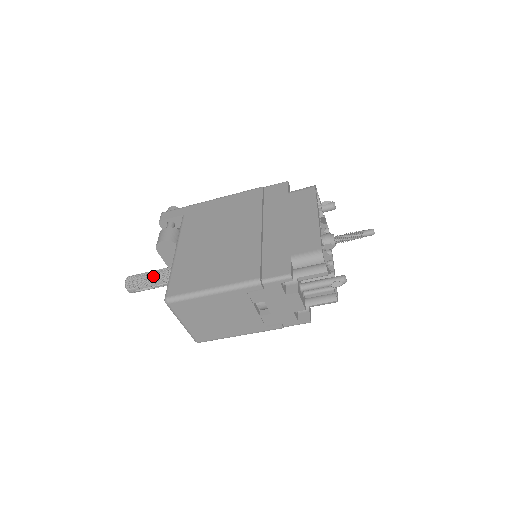
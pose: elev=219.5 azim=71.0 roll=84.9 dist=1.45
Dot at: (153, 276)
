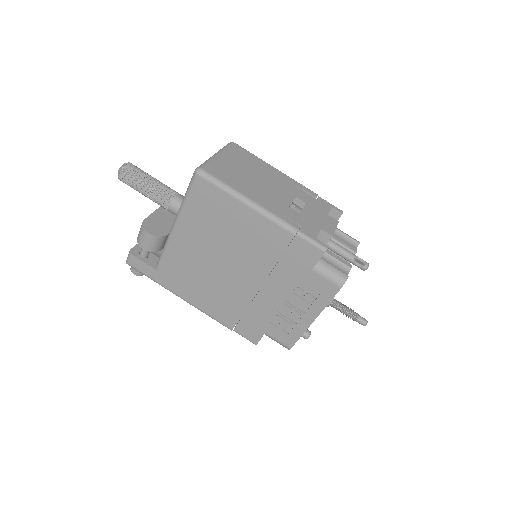
Dot at: occluded
